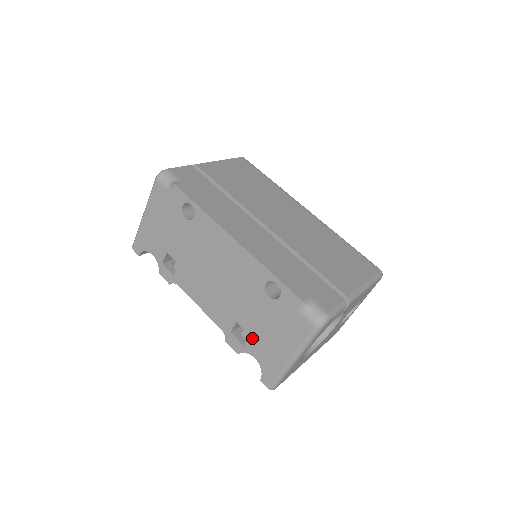
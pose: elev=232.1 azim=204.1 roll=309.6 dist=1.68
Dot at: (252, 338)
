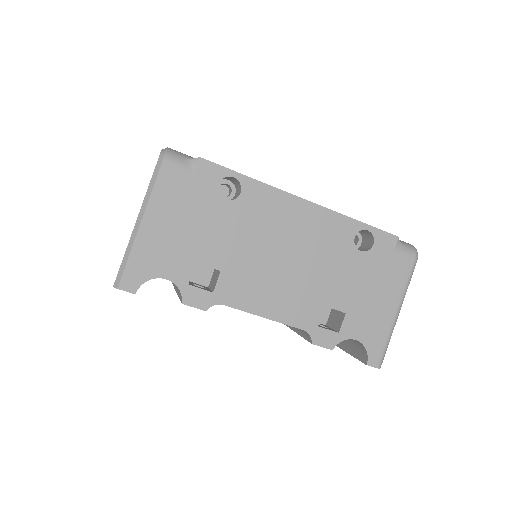
Dot at: (348, 315)
